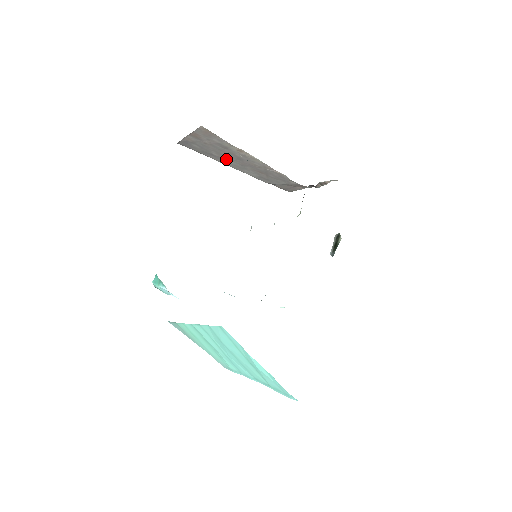
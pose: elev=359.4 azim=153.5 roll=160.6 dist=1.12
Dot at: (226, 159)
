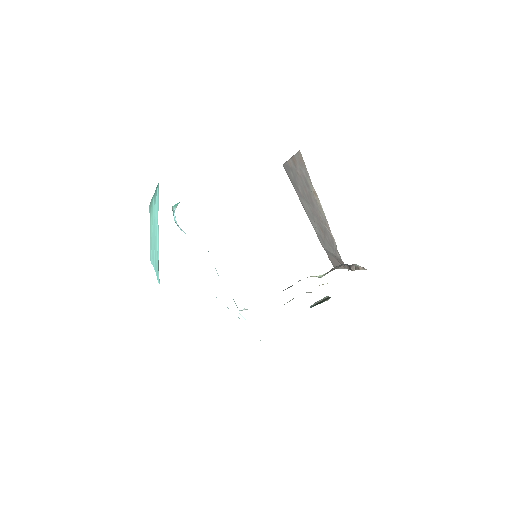
Dot at: (305, 200)
